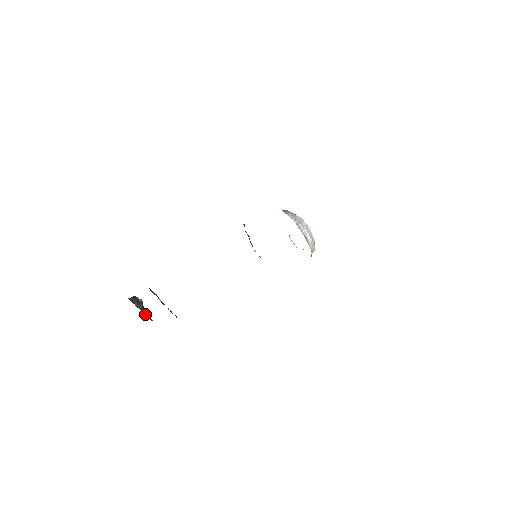
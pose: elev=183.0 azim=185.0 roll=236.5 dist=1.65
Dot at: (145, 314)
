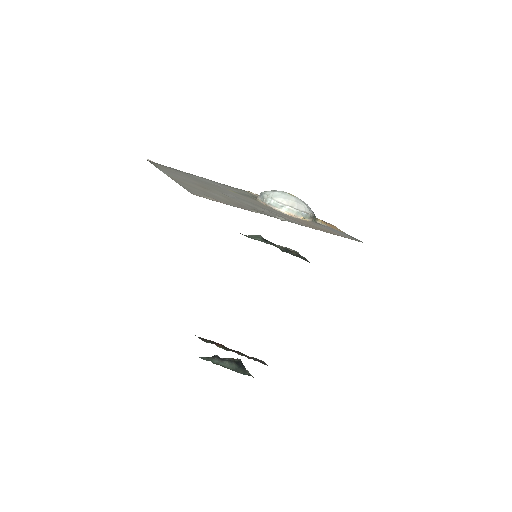
Dot at: (234, 370)
